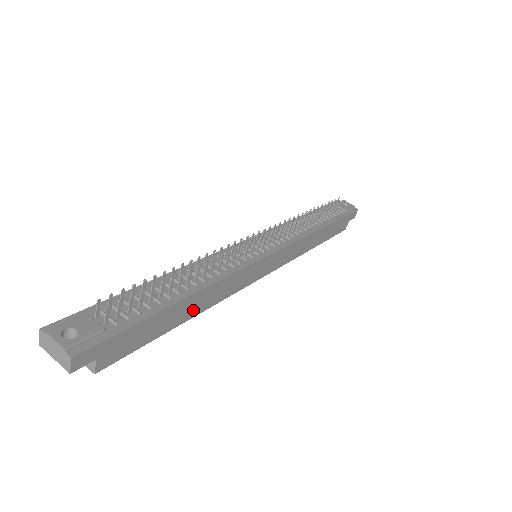
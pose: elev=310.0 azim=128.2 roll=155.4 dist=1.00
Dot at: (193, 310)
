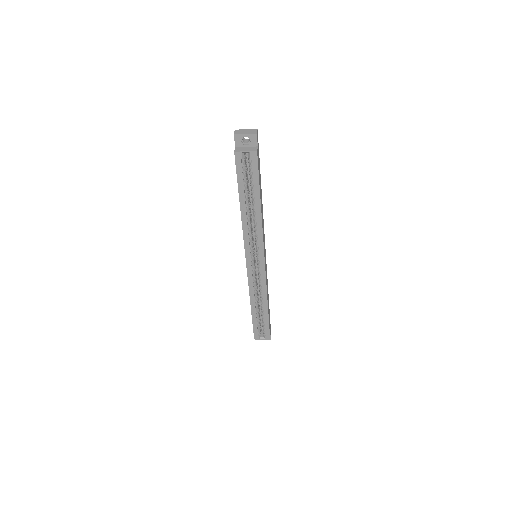
Dot at: (261, 205)
